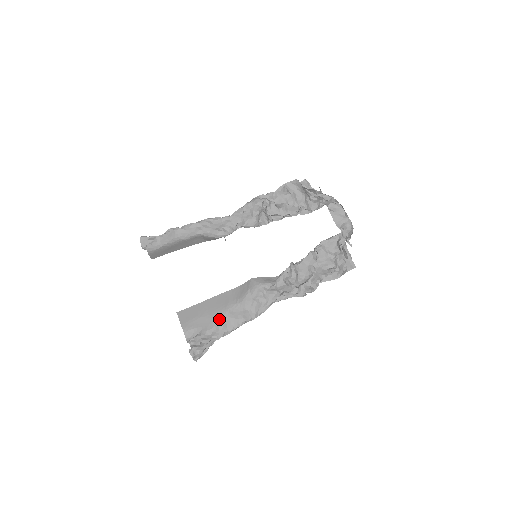
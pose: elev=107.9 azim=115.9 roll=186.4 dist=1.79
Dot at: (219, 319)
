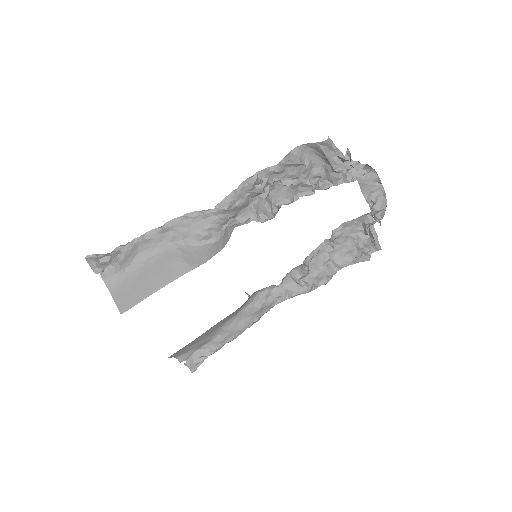
Dot at: (216, 334)
